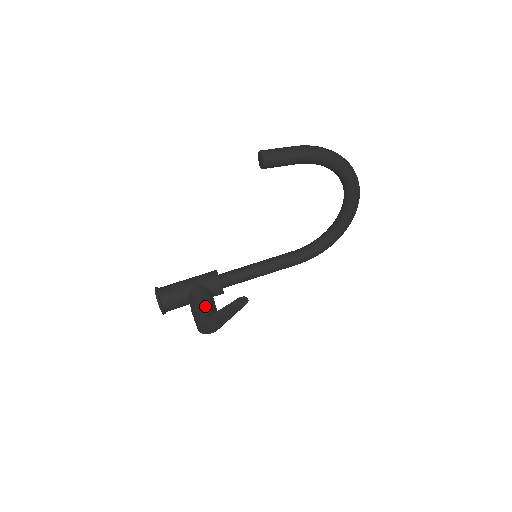
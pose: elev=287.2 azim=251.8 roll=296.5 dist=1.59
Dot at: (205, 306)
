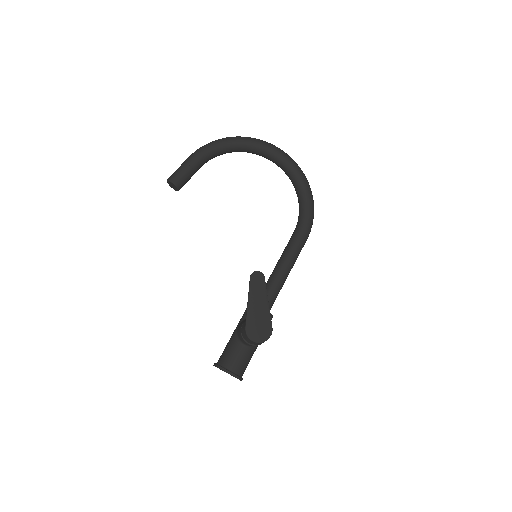
Dot at: (245, 321)
